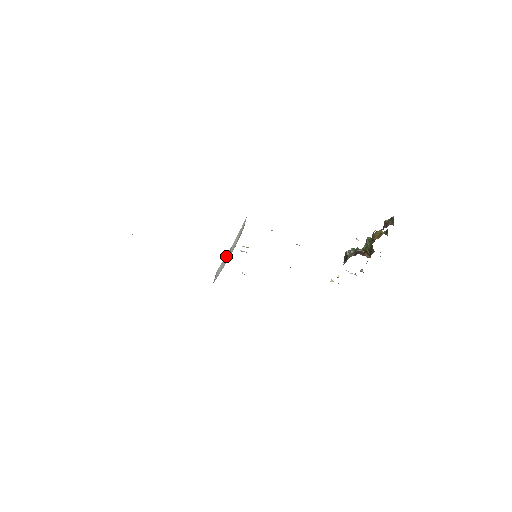
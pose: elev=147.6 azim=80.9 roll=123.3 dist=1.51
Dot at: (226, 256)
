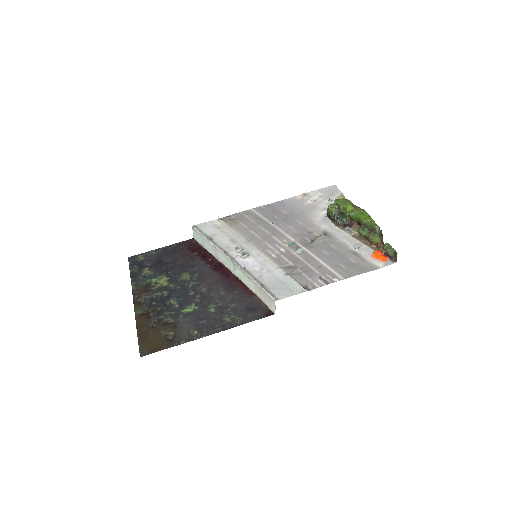
Dot at: (221, 253)
